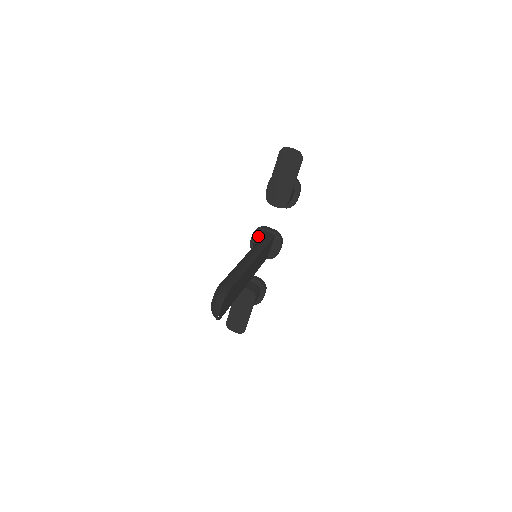
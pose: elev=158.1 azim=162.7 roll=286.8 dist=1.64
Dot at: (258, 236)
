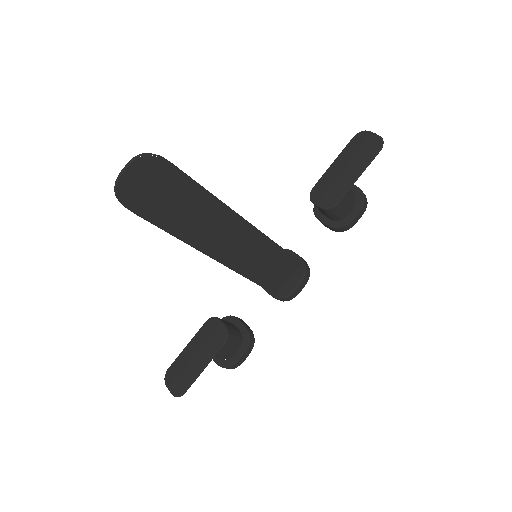
Dot at: occluded
